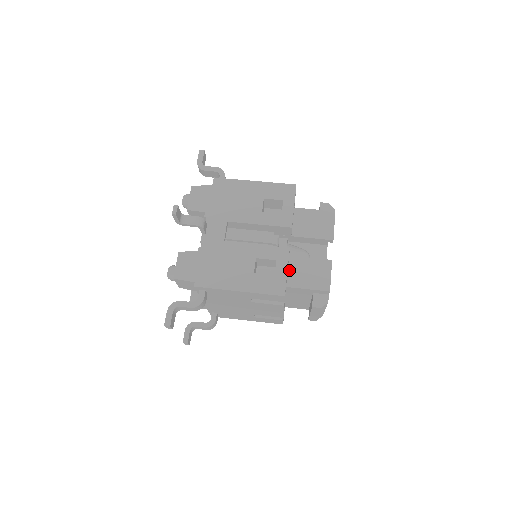
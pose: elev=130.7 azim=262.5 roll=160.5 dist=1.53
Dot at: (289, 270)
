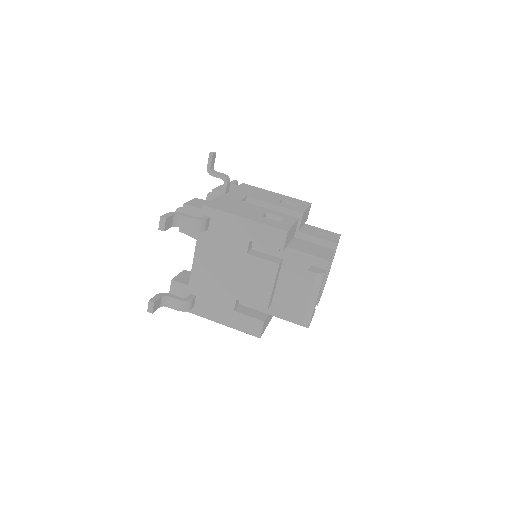
Dot at: (292, 242)
